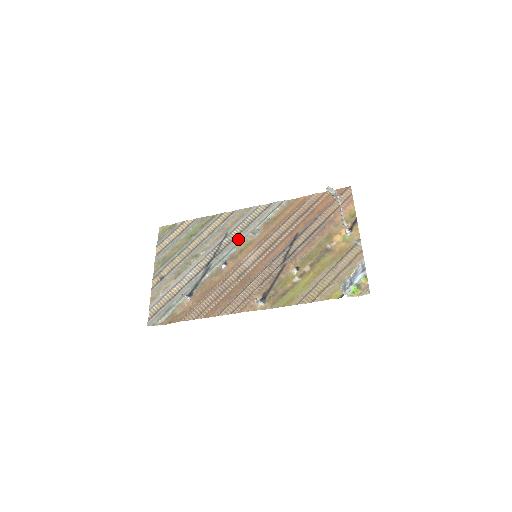
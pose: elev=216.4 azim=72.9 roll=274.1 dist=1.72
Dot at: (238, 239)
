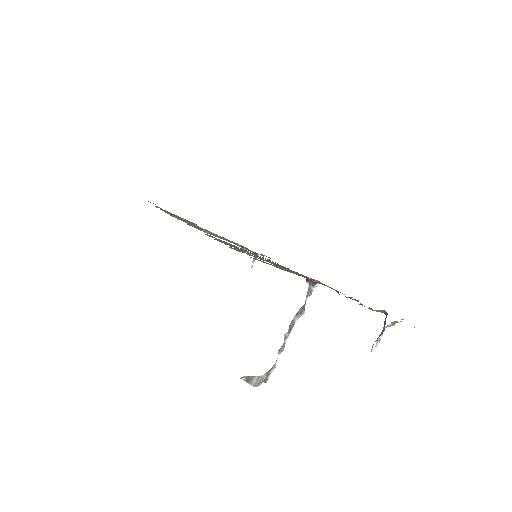
Dot at: occluded
